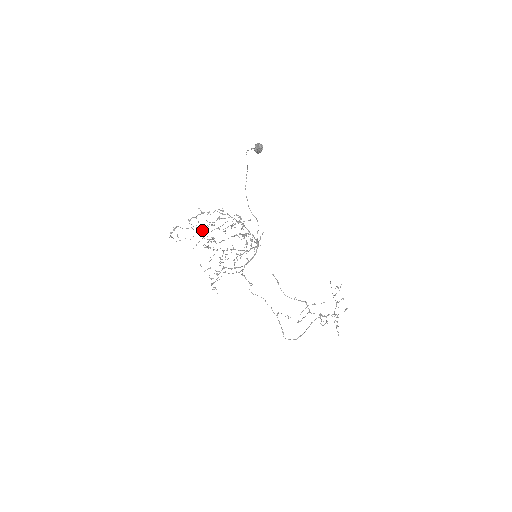
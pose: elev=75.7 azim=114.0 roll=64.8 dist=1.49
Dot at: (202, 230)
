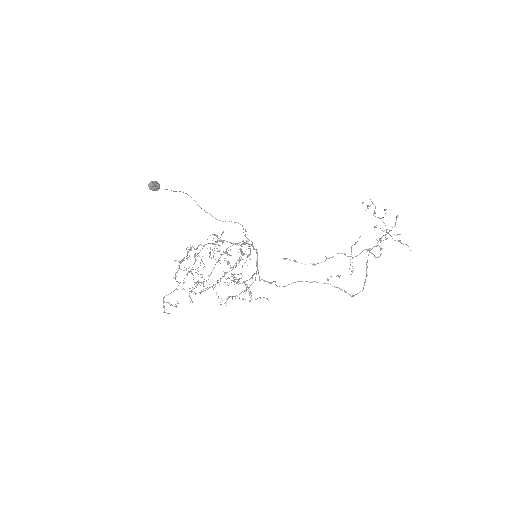
Dot at: occluded
